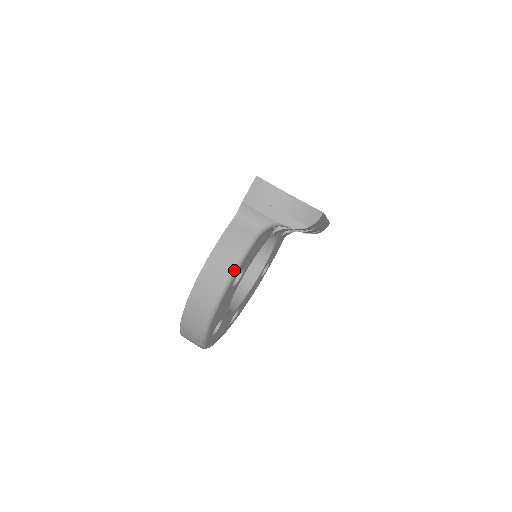
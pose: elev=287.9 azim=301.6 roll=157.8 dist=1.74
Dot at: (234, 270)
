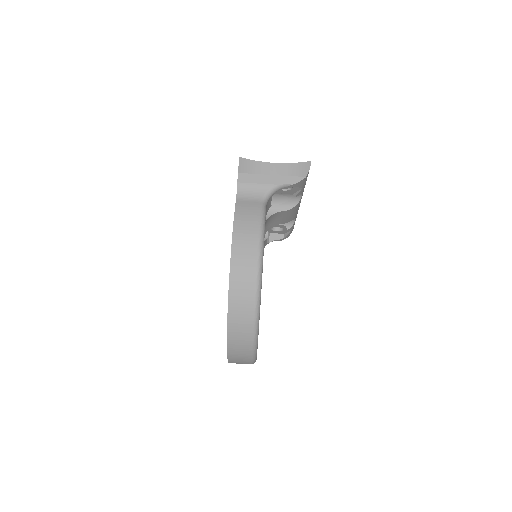
Dot at: (262, 237)
